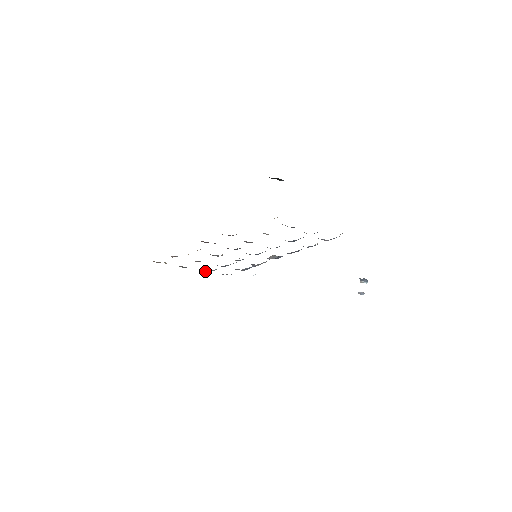
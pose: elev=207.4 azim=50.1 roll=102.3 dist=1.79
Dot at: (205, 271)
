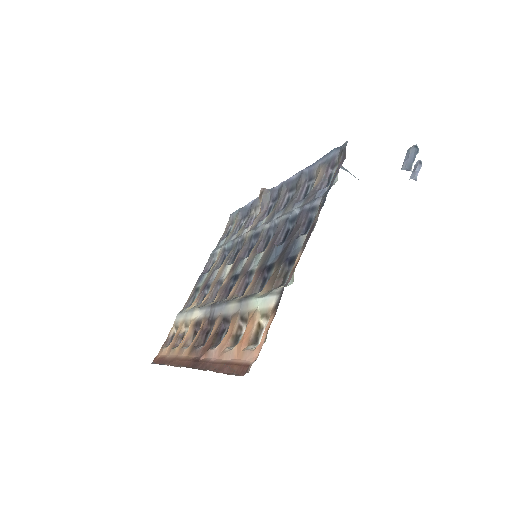
Dot at: (208, 265)
